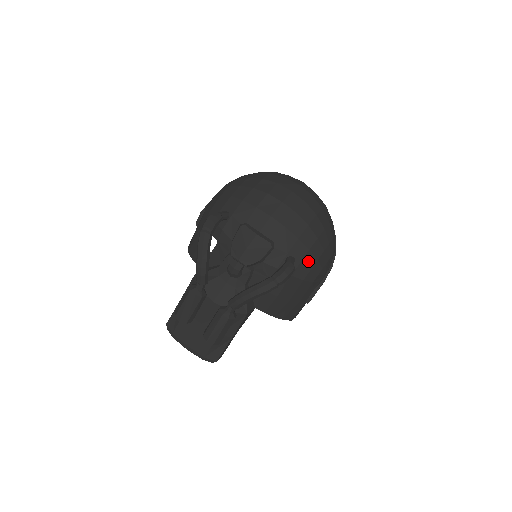
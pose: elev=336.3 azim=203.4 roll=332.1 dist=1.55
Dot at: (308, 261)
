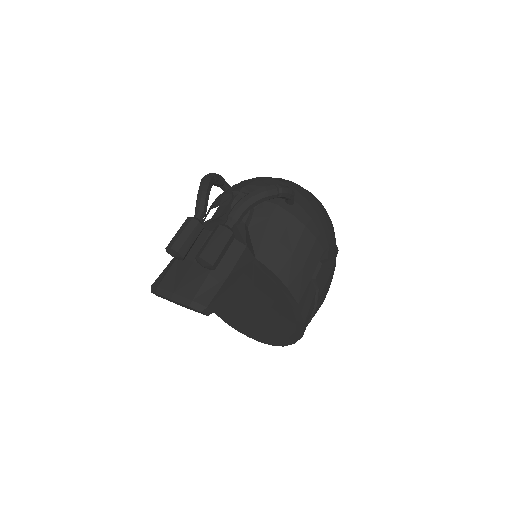
Dot at: (308, 210)
